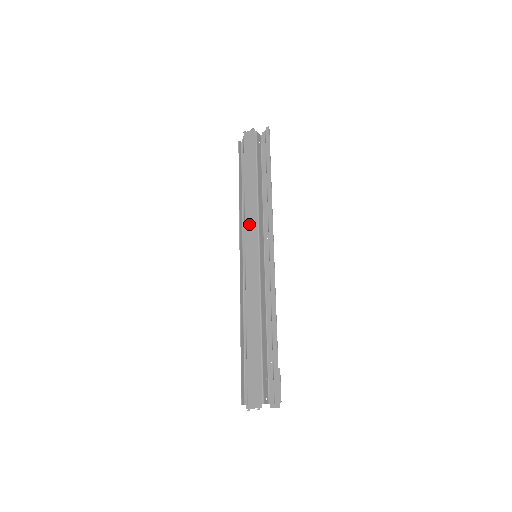
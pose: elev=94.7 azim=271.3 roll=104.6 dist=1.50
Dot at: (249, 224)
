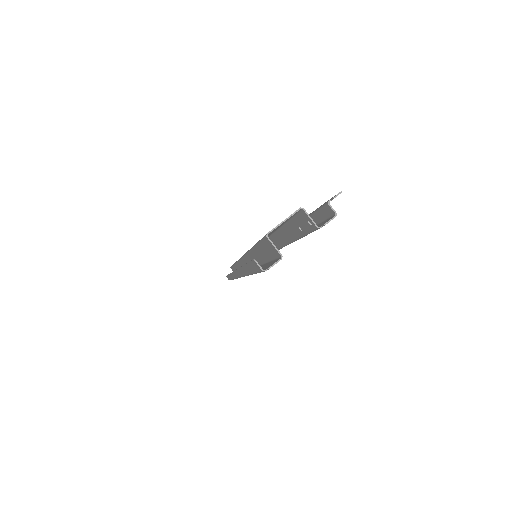
Dot at: occluded
